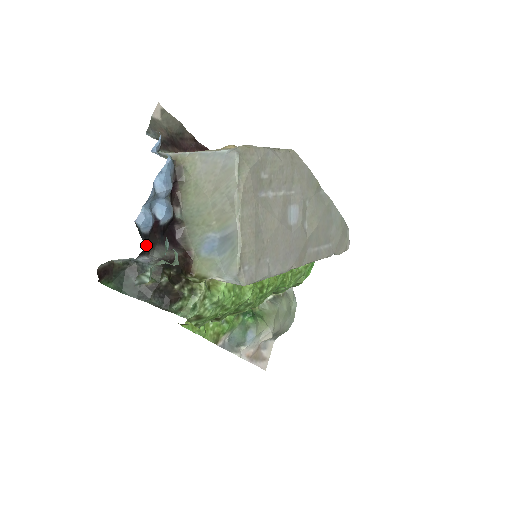
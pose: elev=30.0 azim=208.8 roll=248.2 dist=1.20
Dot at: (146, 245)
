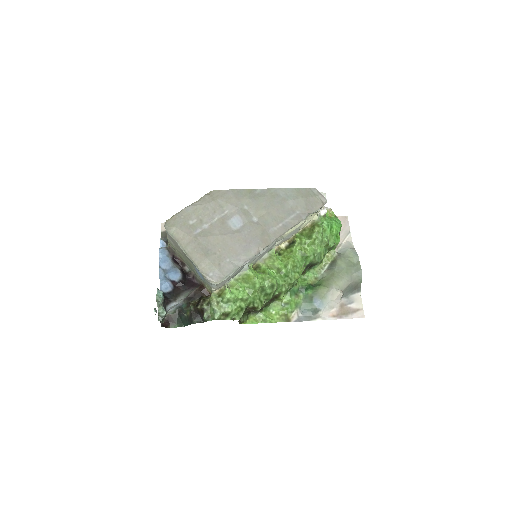
Dot at: (171, 297)
